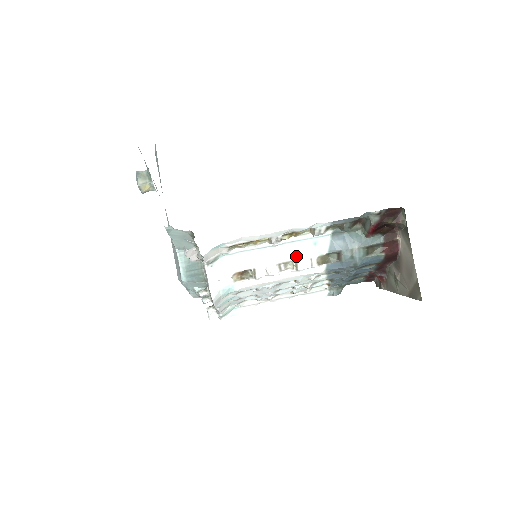
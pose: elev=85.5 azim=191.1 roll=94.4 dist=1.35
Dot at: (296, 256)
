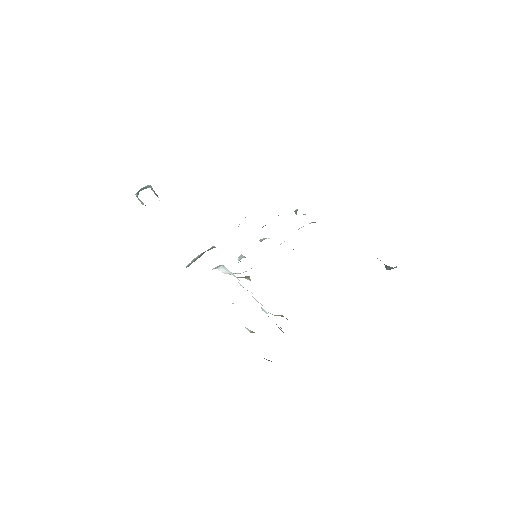
Dot at: (258, 302)
